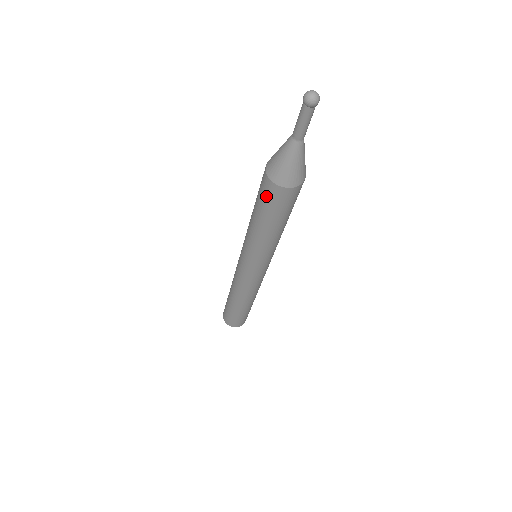
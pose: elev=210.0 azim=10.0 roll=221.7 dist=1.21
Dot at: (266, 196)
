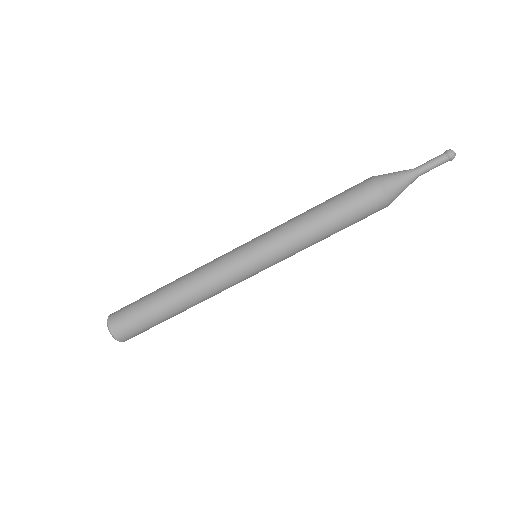
Dot at: (355, 187)
